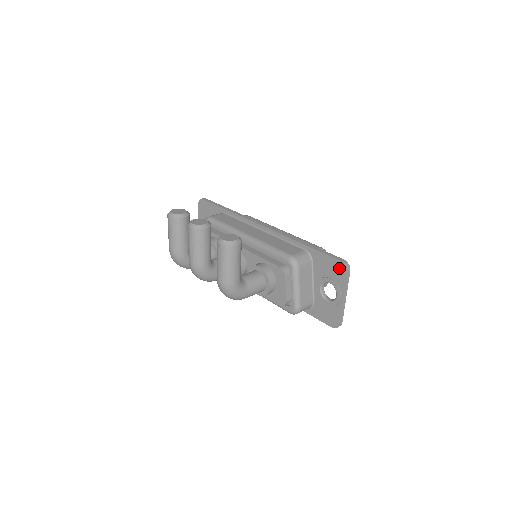
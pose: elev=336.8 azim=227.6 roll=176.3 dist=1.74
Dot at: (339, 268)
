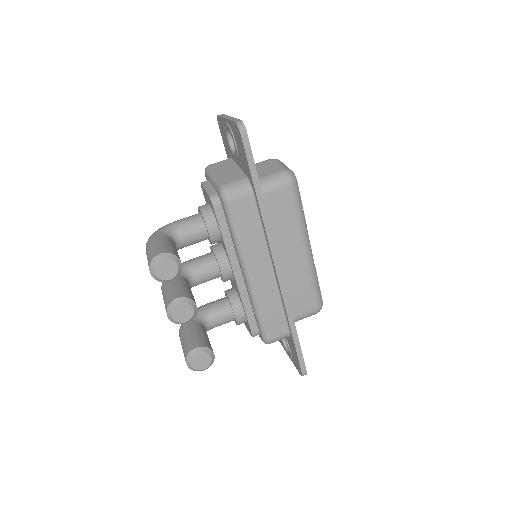
Dot at: (298, 367)
